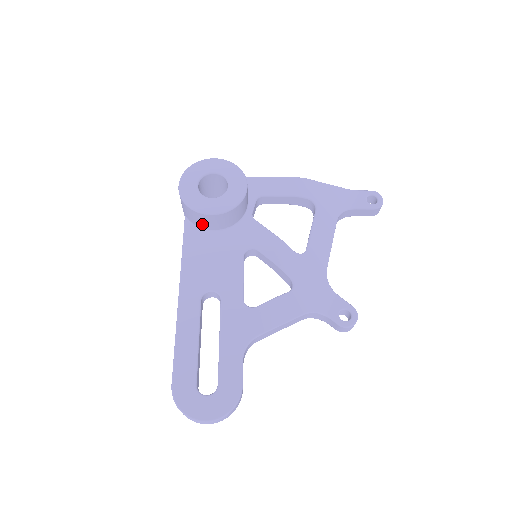
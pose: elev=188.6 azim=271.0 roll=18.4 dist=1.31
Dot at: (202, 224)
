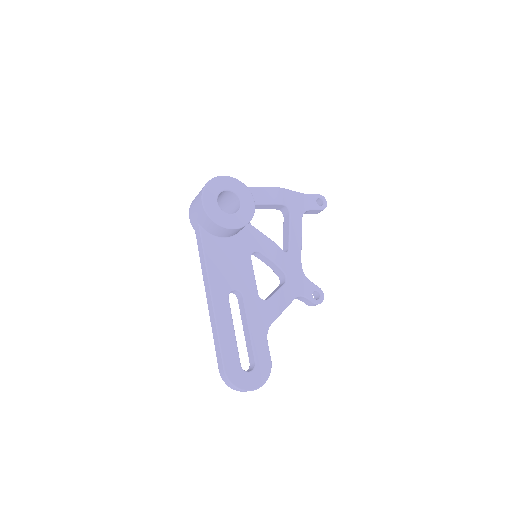
Dot at: (219, 234)
